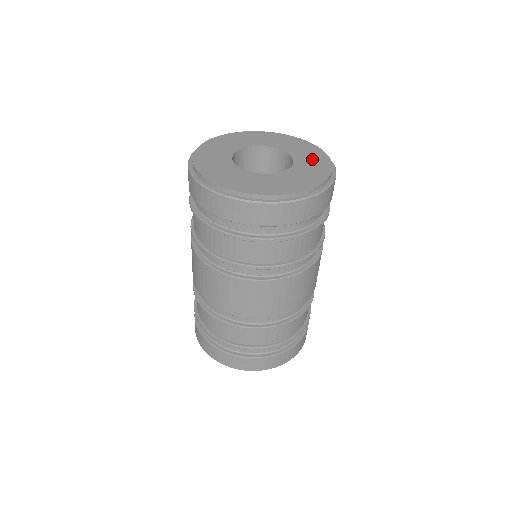
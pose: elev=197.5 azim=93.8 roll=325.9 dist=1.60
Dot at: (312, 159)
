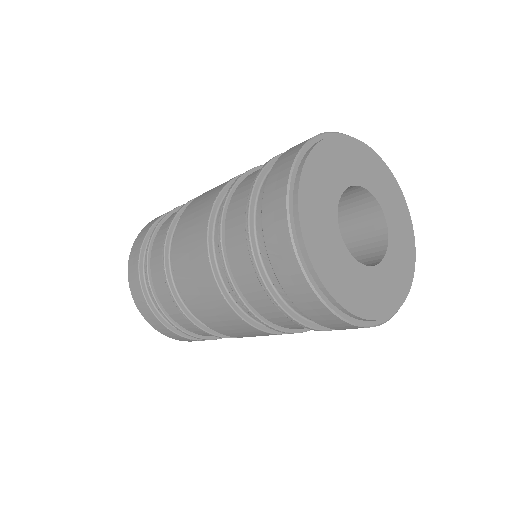
Dot at: (395, 206)
